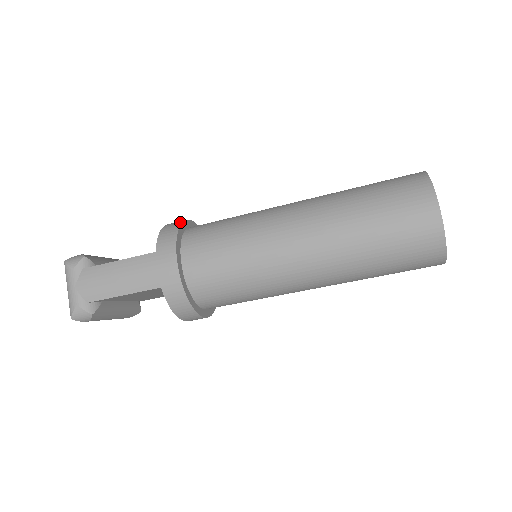
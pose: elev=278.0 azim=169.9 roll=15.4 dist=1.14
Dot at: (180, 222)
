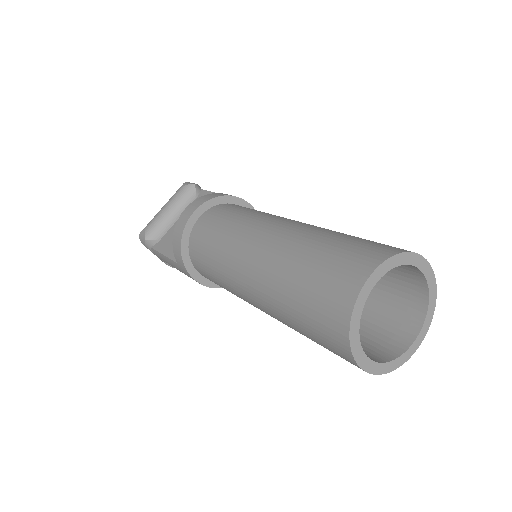
Dot at: (181, 232)
